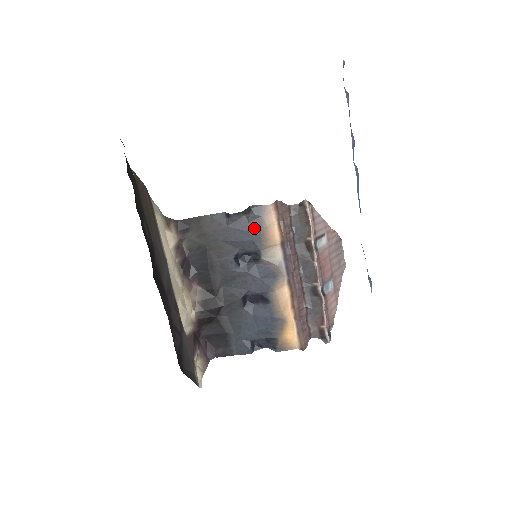
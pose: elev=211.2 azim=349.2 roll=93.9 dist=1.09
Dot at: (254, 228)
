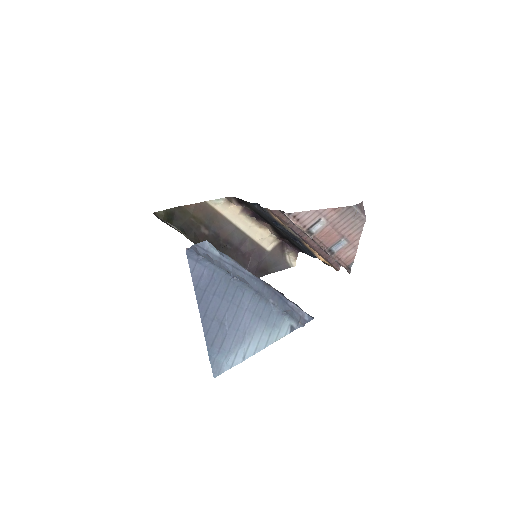
Dot at: (269, 216)
